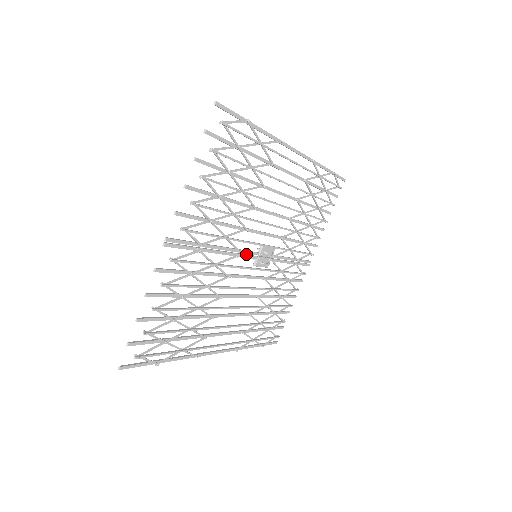
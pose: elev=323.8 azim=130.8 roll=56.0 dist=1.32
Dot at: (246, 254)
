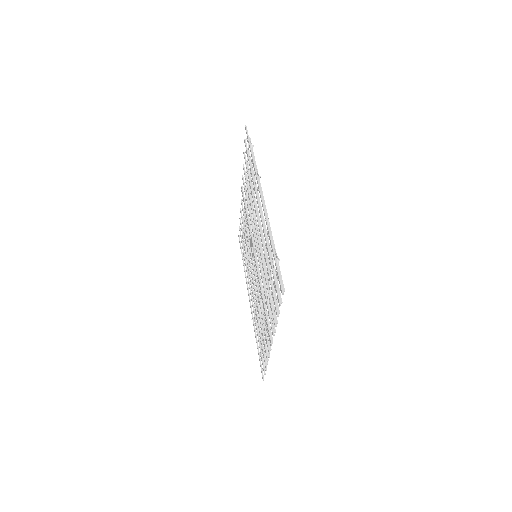
Dot at: (255, 265)
